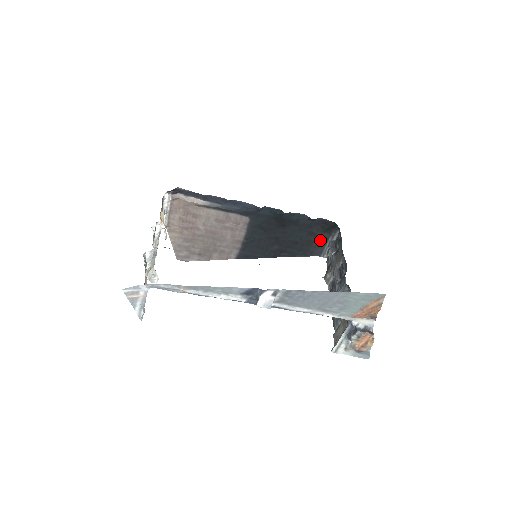
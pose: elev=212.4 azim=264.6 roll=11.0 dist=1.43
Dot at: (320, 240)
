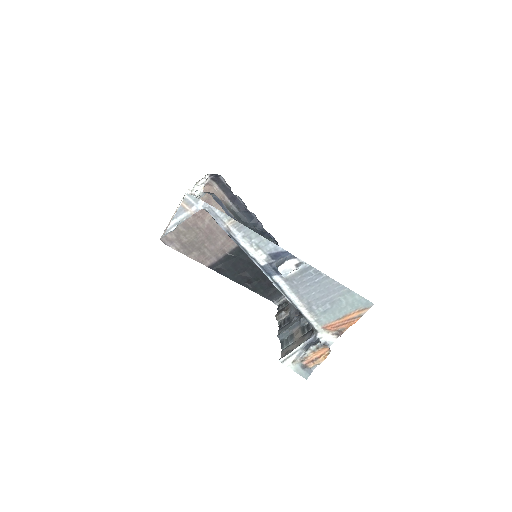
Dot at: occluded
